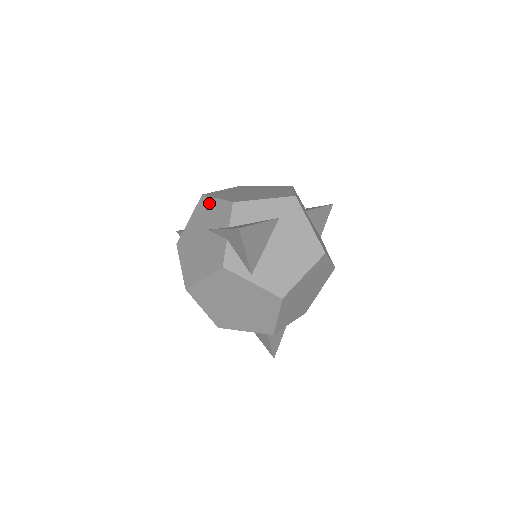
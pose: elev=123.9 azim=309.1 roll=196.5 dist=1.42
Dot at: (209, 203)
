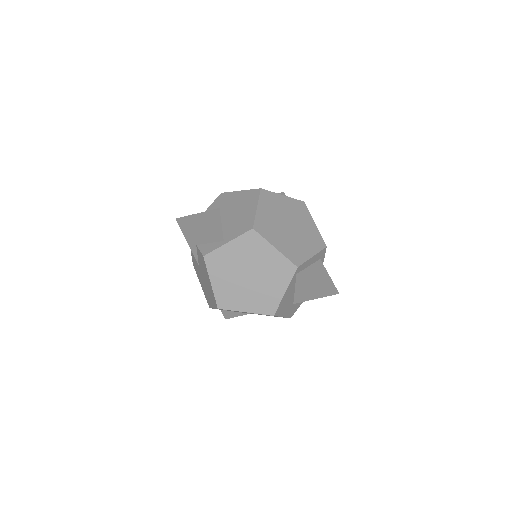
Dot at: (193, 258)
